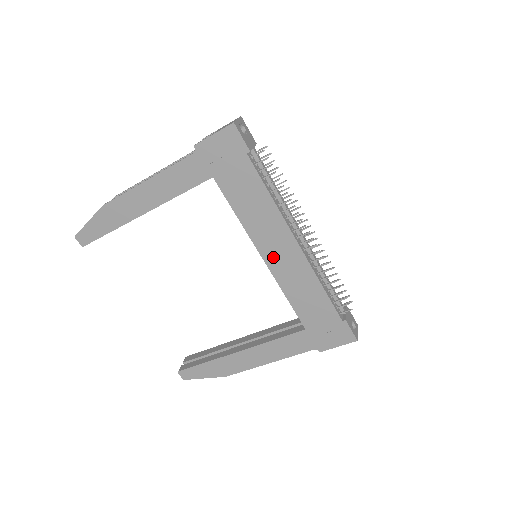
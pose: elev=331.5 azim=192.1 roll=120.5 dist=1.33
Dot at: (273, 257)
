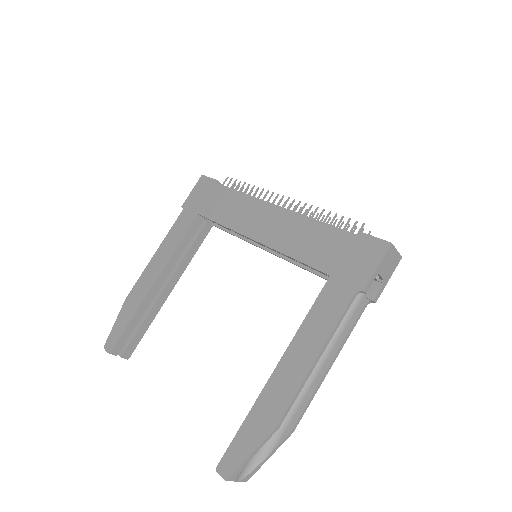
Dot at: (262, 232)
